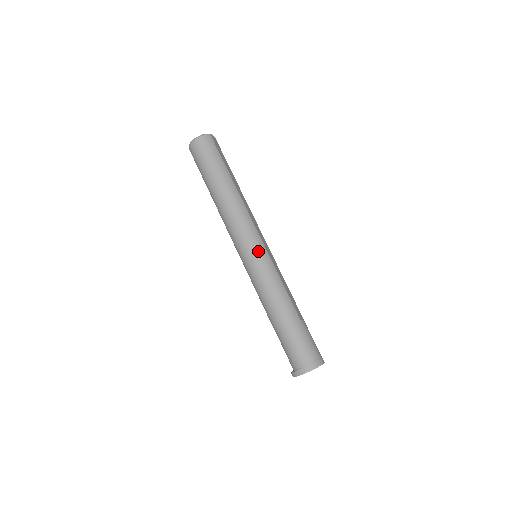
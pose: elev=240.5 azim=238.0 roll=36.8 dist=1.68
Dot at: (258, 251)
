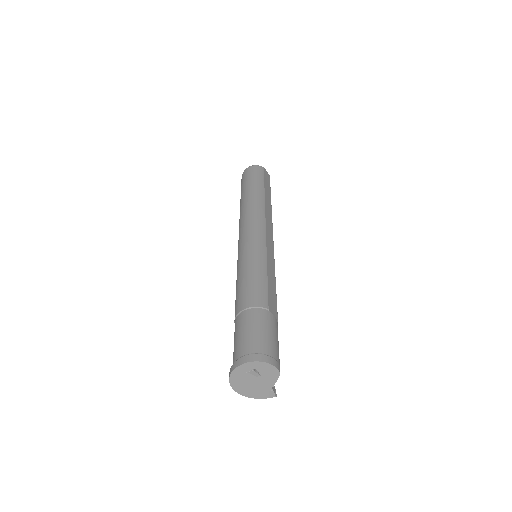
Dot at: (255, 240)
